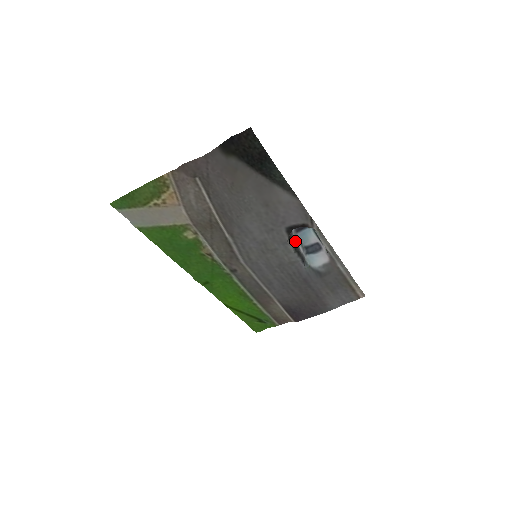
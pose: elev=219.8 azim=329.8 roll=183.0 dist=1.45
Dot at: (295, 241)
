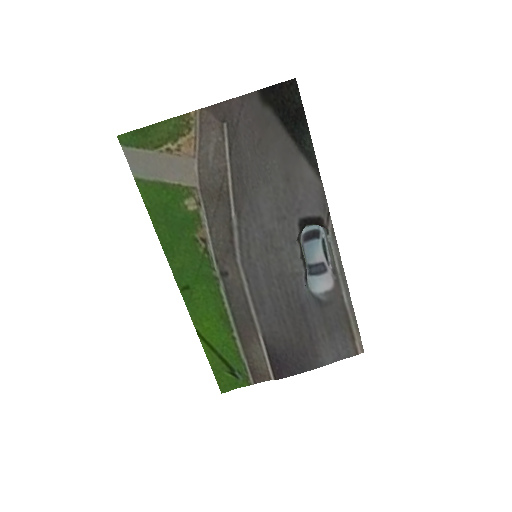
Dot at: (302, 249)
